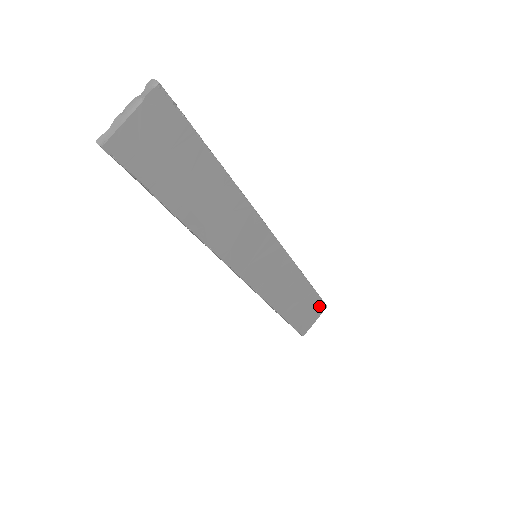
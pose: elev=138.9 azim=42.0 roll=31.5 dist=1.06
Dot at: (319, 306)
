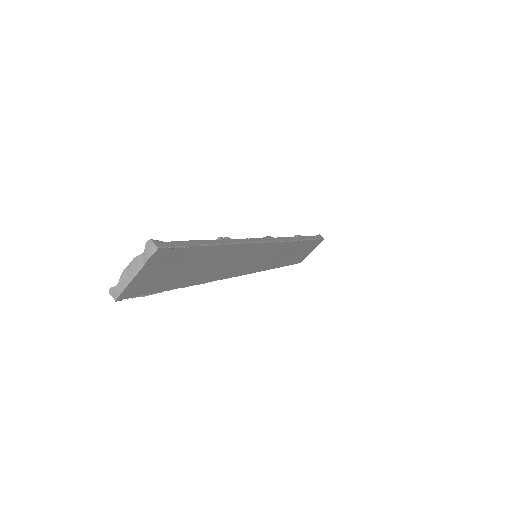
Dot at: (316, 243)
